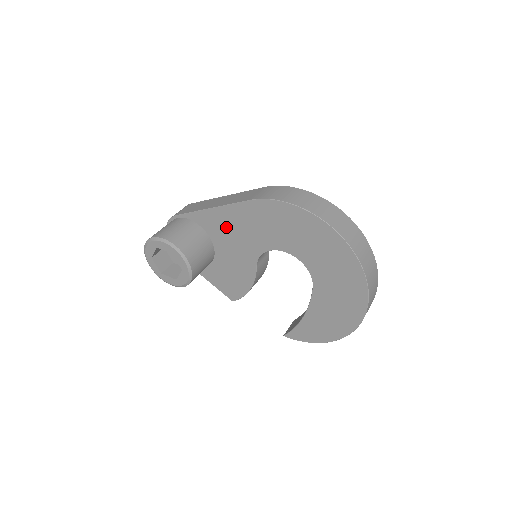
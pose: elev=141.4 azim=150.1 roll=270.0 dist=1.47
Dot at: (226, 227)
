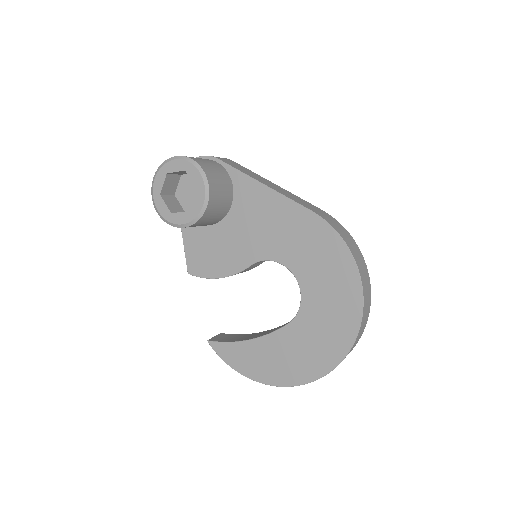
Dot at: (260, 211)
